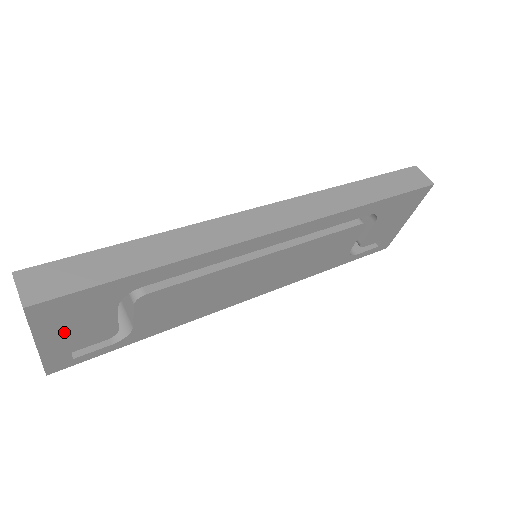
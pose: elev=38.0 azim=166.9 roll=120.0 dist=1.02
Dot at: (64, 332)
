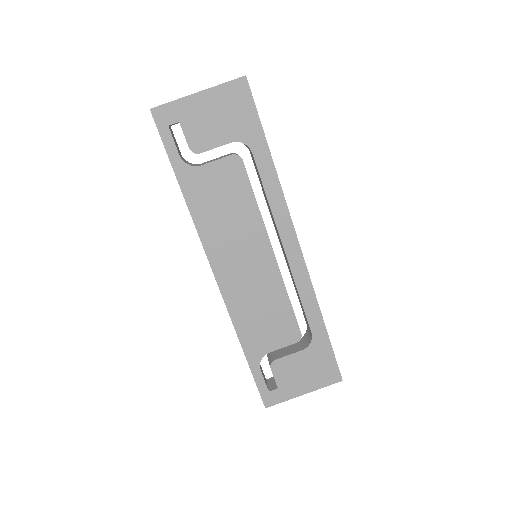
Dot at: (210, 109)
